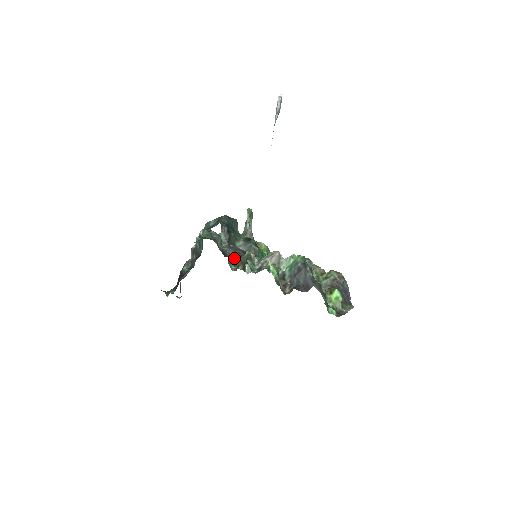
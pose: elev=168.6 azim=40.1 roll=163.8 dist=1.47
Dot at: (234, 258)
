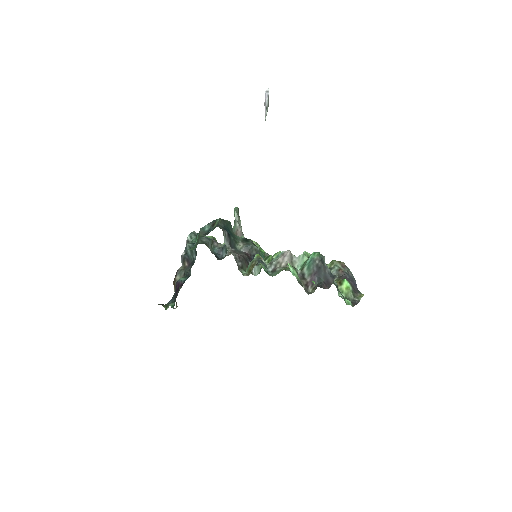
Dot at: (241, 262)
